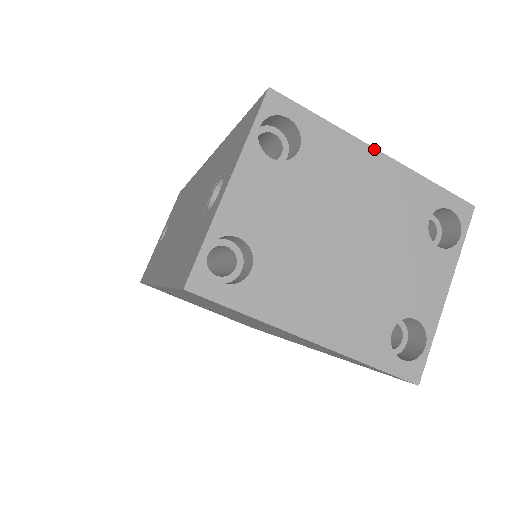
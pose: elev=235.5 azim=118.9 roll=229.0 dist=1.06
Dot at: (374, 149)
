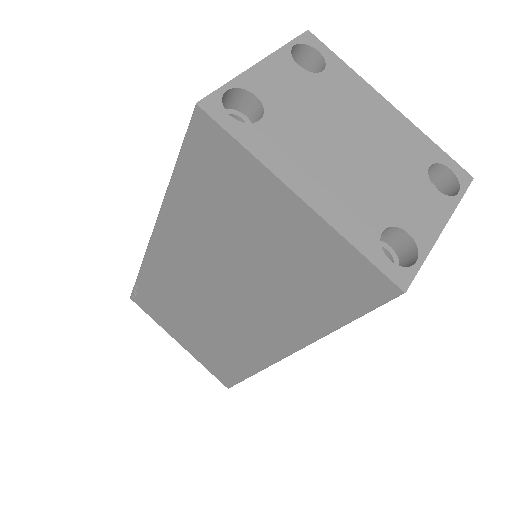
Dot at: (385, 100)
